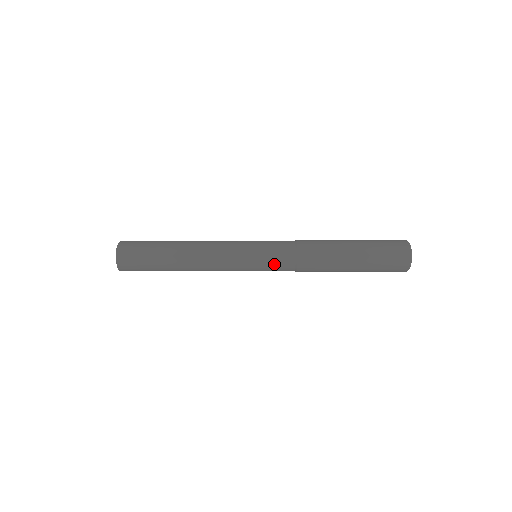
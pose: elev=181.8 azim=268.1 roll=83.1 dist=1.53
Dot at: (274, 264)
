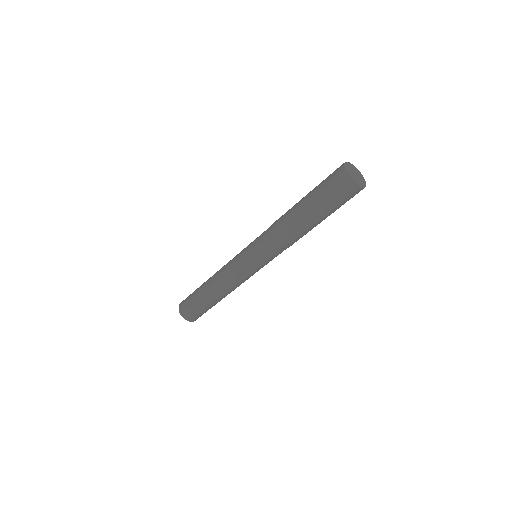
Dot at: (259, 249)
